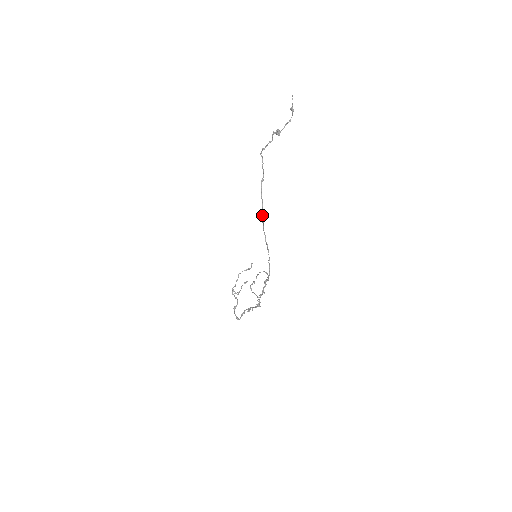
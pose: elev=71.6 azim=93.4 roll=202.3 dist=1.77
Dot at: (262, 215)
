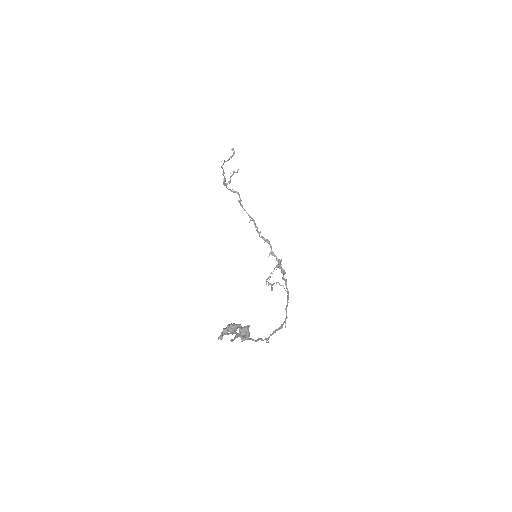
Dot at: occluded
